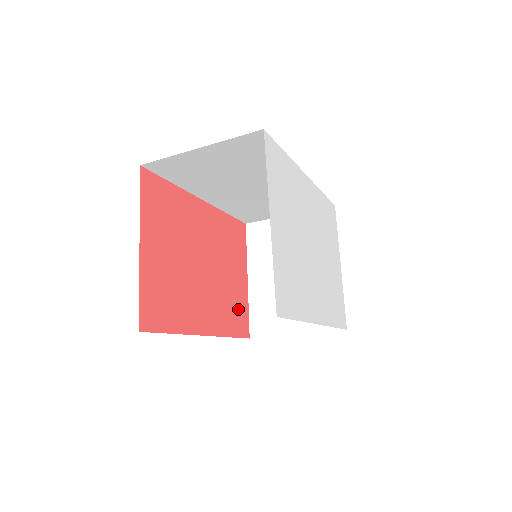
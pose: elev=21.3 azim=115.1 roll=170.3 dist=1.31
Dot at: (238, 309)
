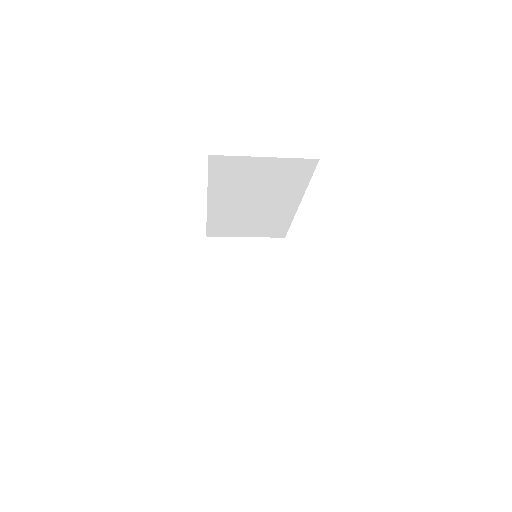
Dot at: occluded
